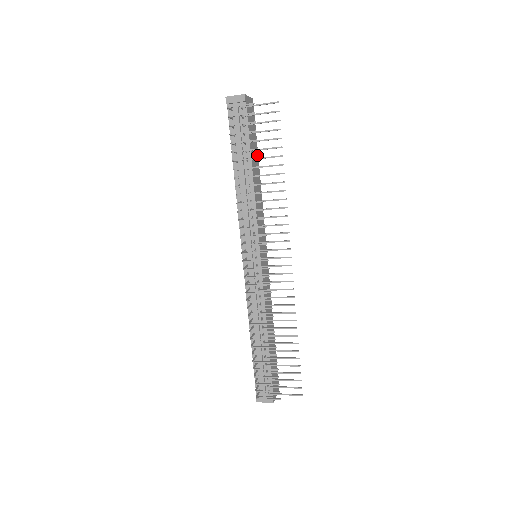
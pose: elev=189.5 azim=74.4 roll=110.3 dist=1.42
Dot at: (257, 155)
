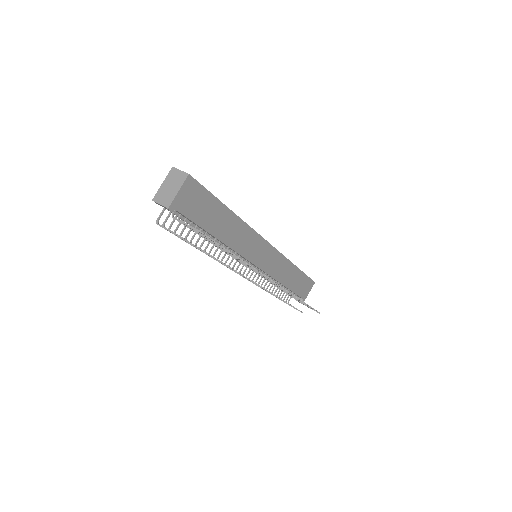
Dot at: (222, 207)
